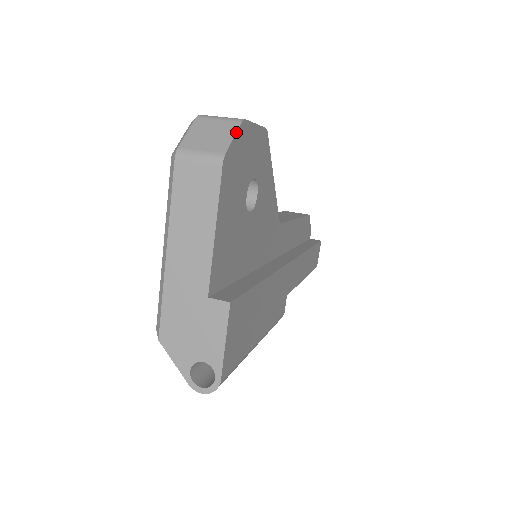
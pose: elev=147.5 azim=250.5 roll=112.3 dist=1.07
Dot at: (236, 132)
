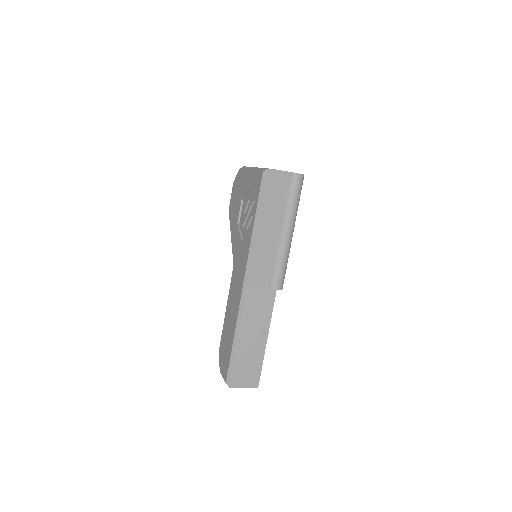
Dot at: occluded
